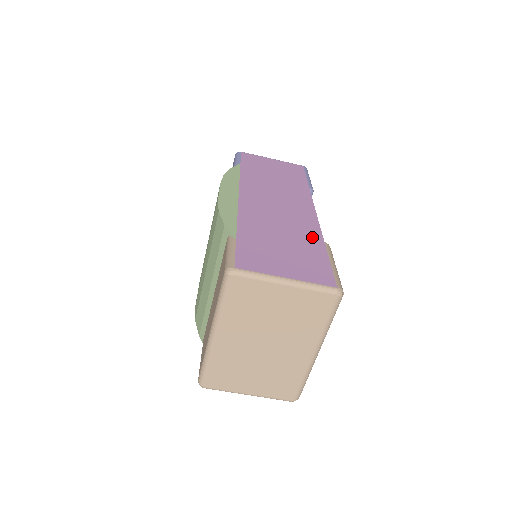
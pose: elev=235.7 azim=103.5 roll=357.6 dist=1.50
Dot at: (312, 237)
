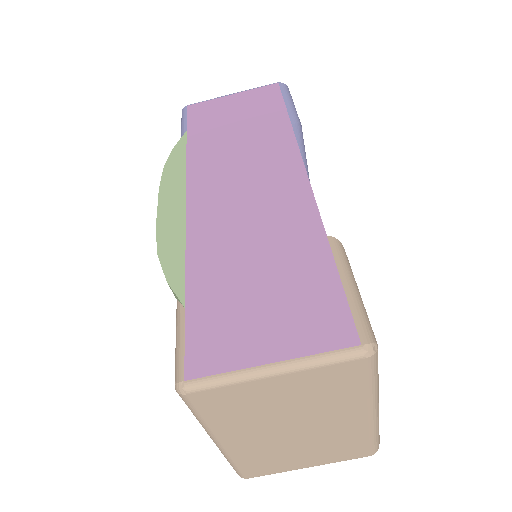
Dot at: (305, 236)
